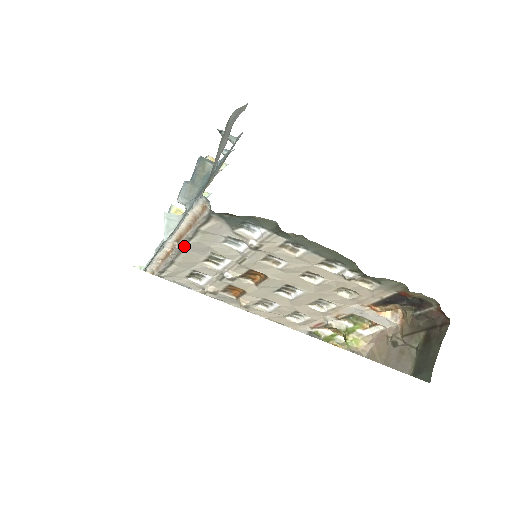
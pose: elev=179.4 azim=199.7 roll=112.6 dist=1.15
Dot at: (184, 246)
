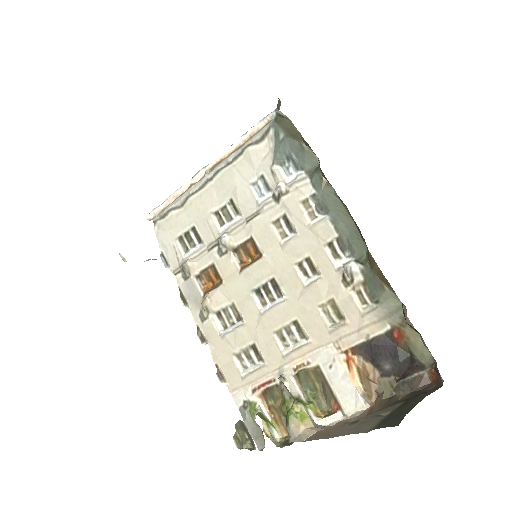
Dot at: (214, 175)
